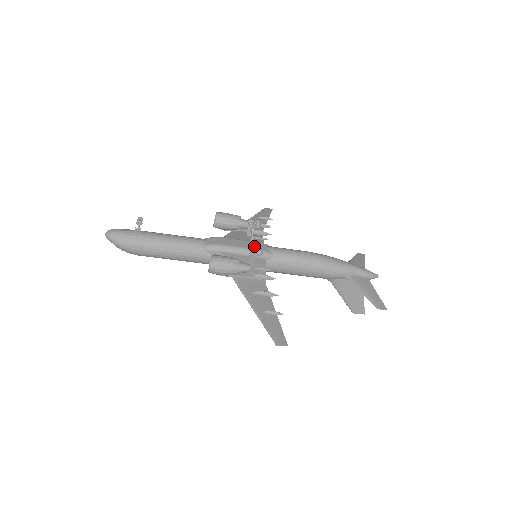
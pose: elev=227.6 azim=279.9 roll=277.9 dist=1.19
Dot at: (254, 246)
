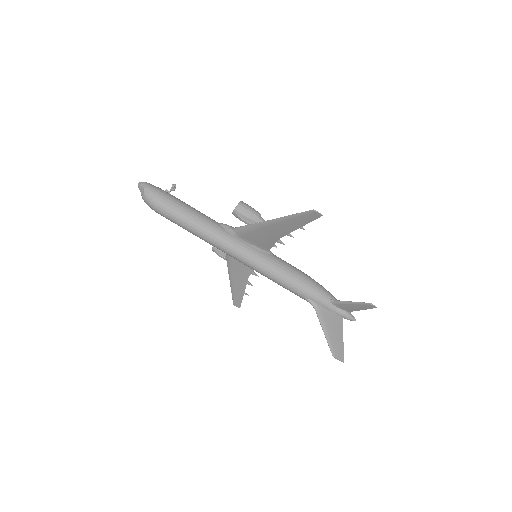
Dot at: occluded
